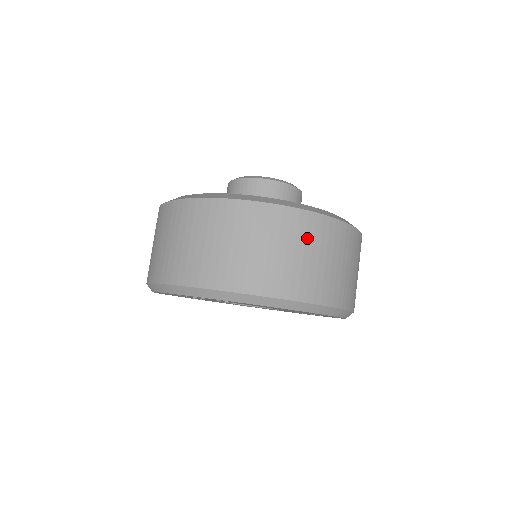
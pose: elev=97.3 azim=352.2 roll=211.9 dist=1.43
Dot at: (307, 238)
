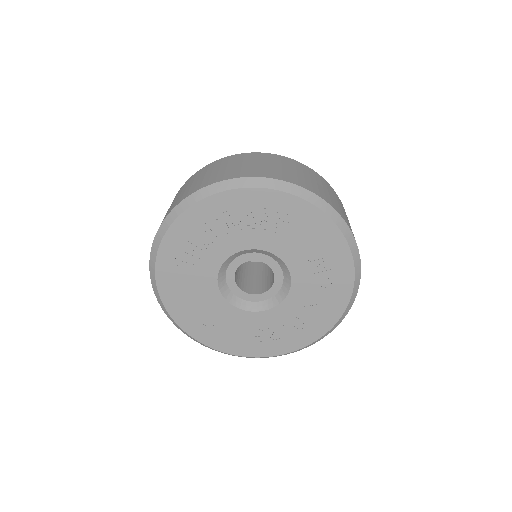
Dot at: (275, 161)
